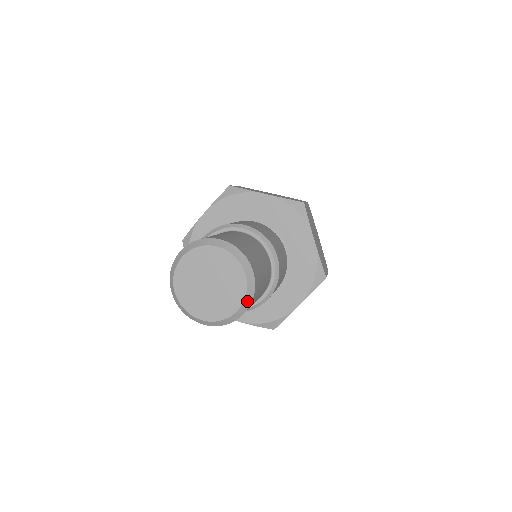
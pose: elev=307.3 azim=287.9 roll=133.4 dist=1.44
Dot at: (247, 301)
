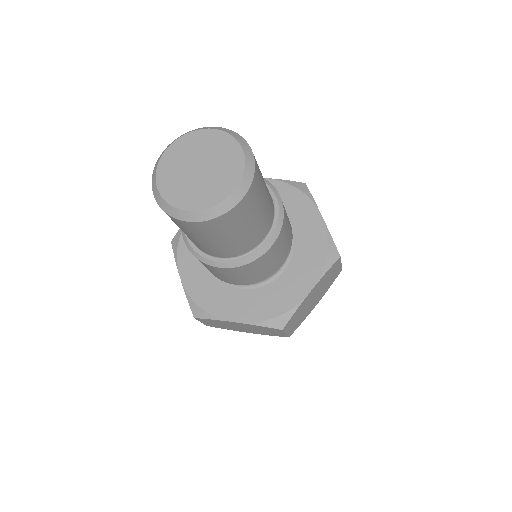
Dot at: (246, 180)
